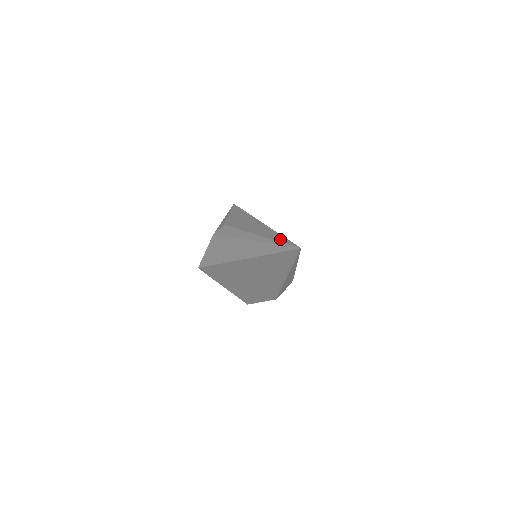
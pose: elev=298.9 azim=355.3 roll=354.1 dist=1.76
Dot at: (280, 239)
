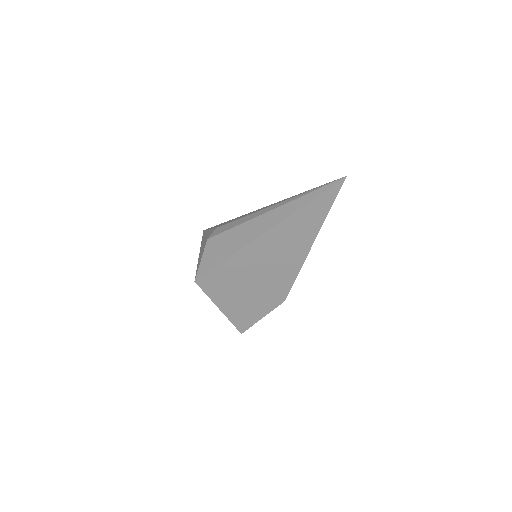
Dot at: occluded
